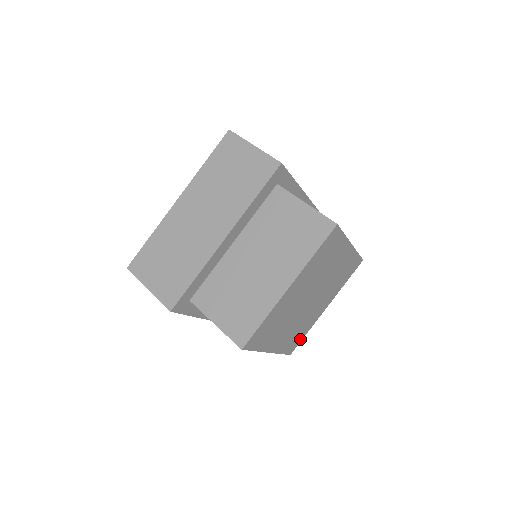
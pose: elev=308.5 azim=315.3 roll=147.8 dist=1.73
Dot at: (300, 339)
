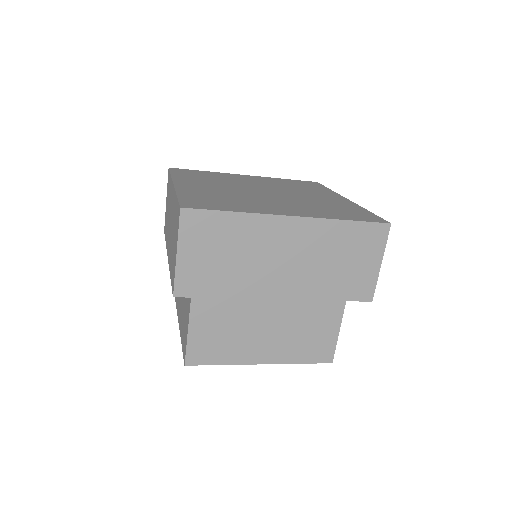
Dot at: occluded
